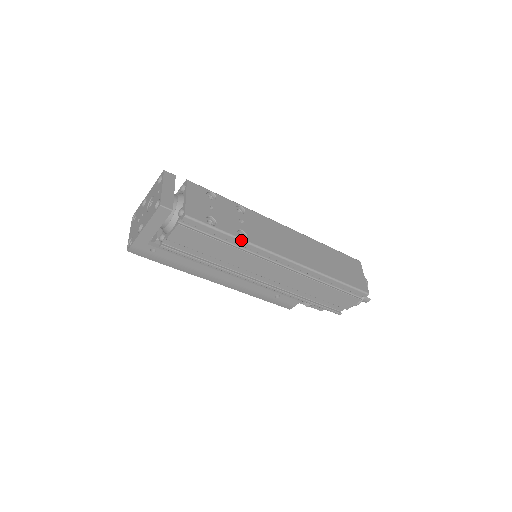
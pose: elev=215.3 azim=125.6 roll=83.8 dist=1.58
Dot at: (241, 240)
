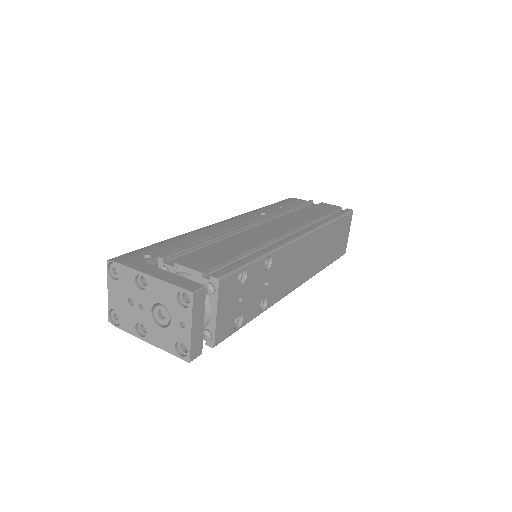
Dot at: occluded
